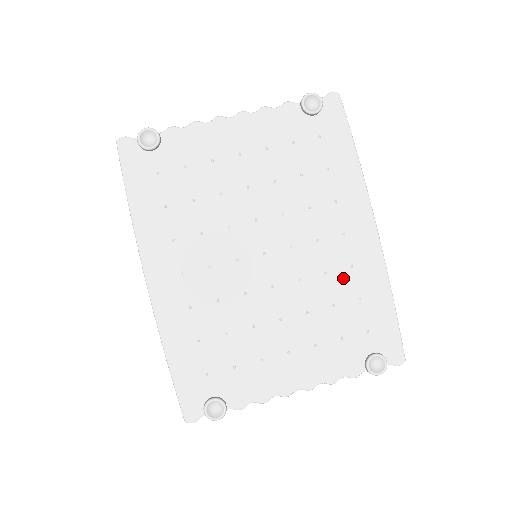
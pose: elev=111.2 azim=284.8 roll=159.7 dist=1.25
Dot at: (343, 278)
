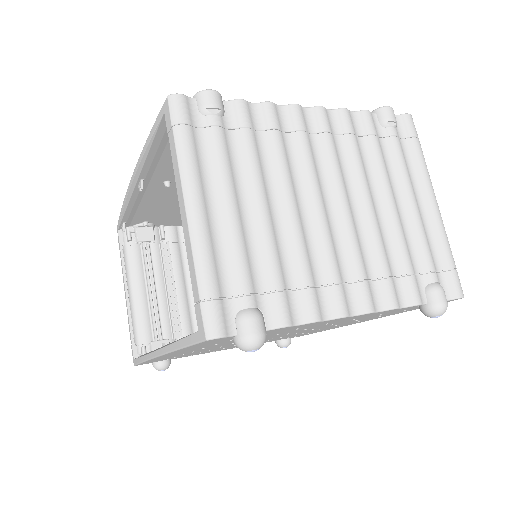
Dot at: occluded
